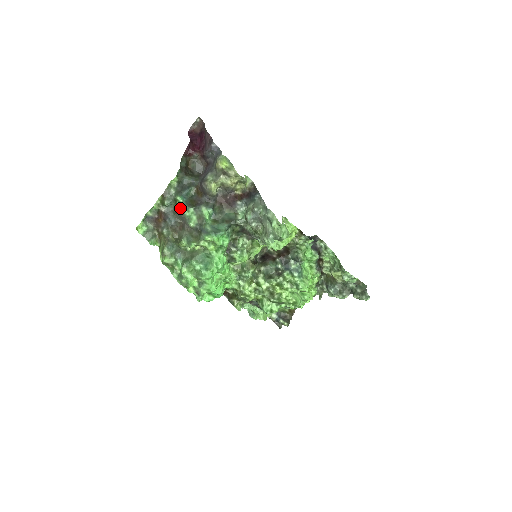
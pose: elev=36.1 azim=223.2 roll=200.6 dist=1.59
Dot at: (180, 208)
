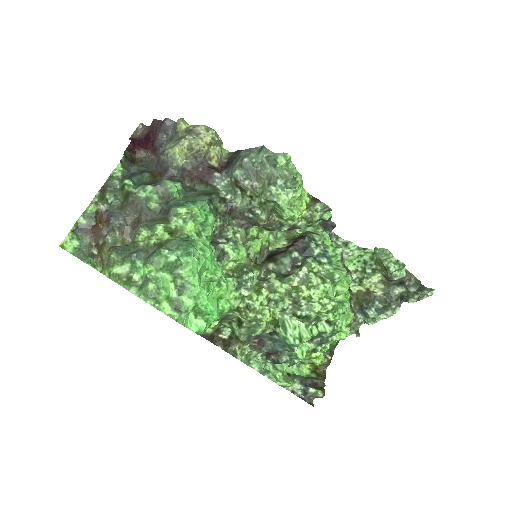
Dot at: (131, 192)
